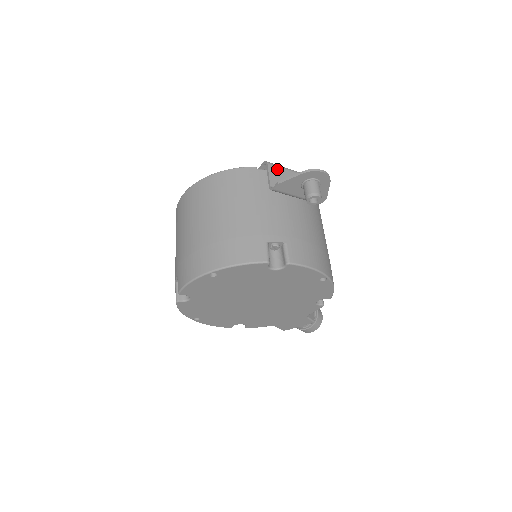
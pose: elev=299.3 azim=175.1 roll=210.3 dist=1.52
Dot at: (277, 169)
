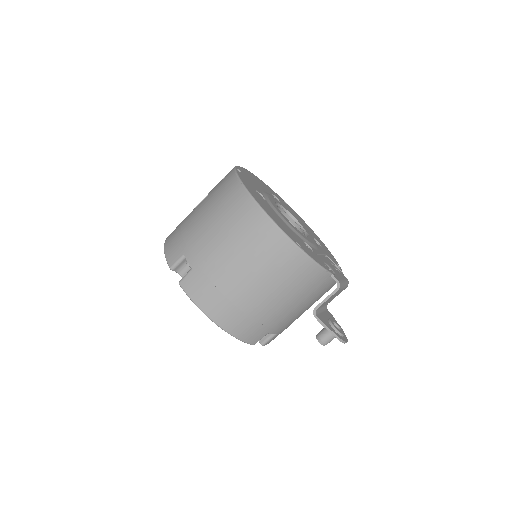
Dot at: (337, 292)
